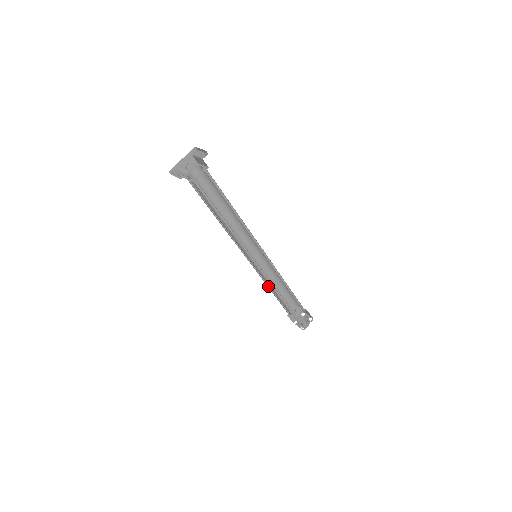
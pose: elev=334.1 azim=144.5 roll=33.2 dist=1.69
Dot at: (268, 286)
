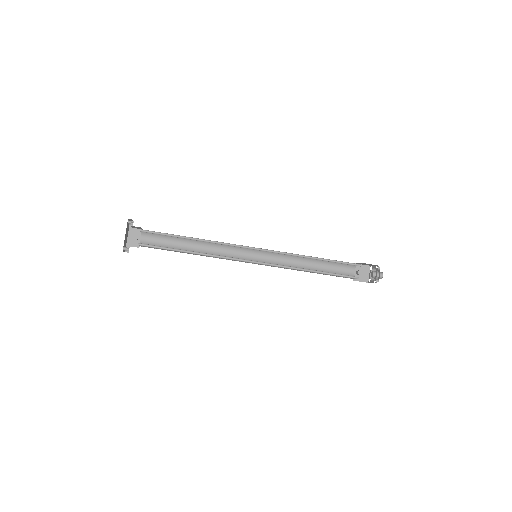
Dot at: occluded
